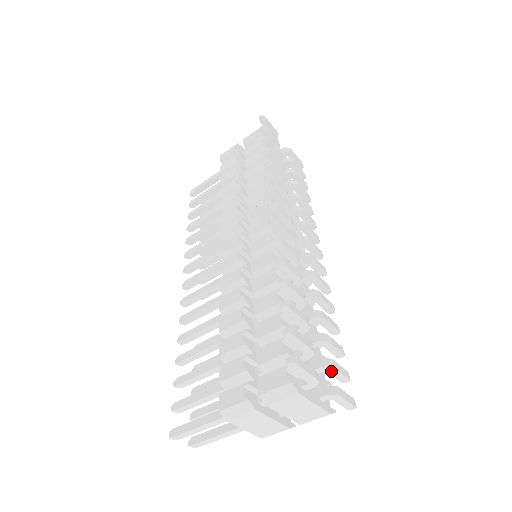
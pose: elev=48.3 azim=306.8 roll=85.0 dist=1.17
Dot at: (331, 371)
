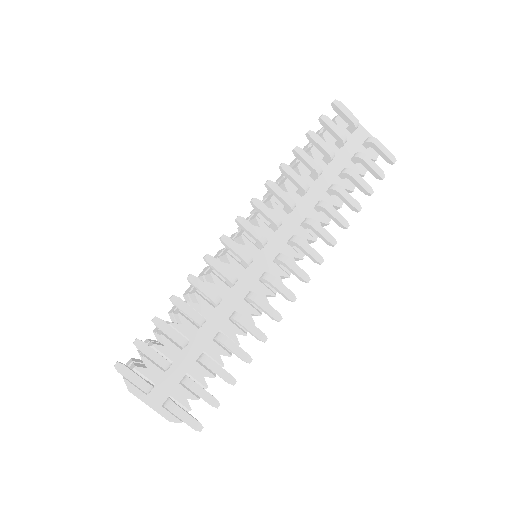
Dot at: (192, 390)
